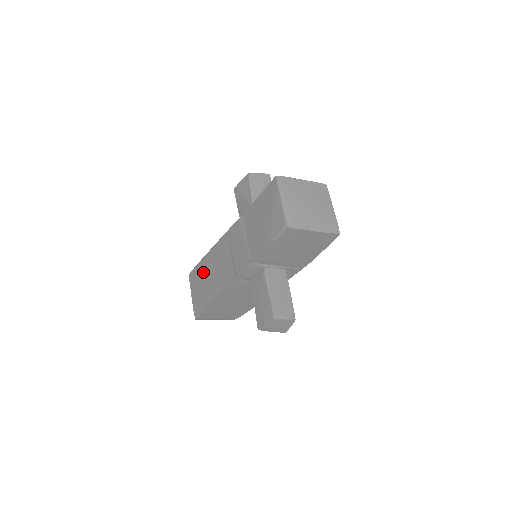
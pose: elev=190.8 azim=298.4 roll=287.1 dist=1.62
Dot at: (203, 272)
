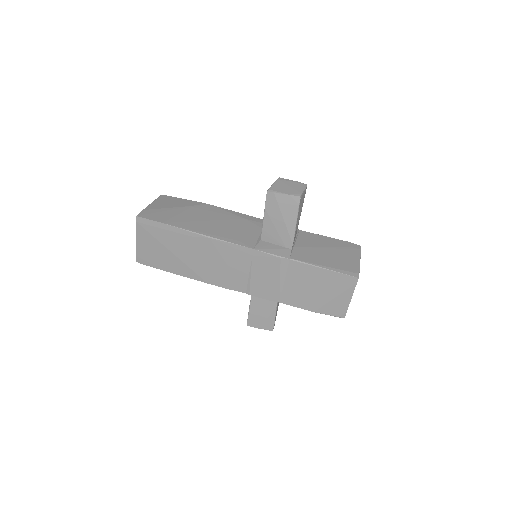
Dot at: (179, 243)
